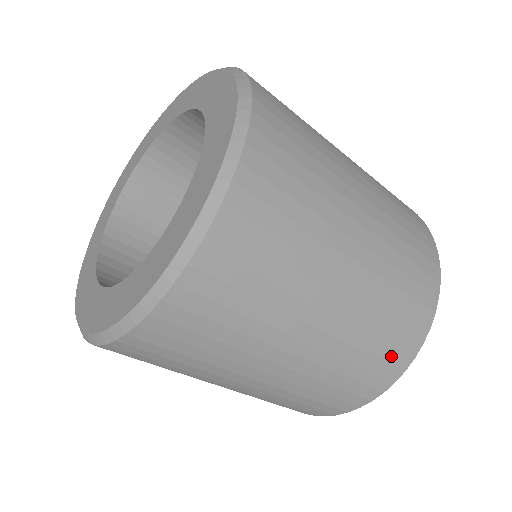
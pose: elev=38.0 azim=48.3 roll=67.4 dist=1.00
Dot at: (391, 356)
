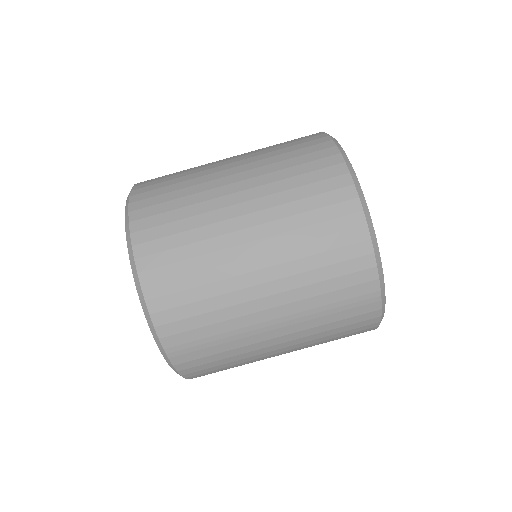
Dot at: (352, 281)
